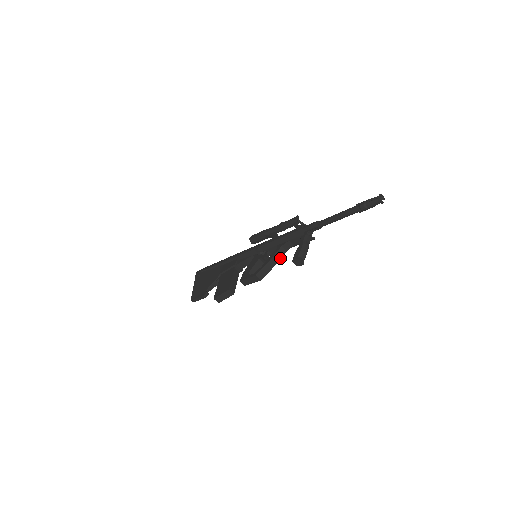
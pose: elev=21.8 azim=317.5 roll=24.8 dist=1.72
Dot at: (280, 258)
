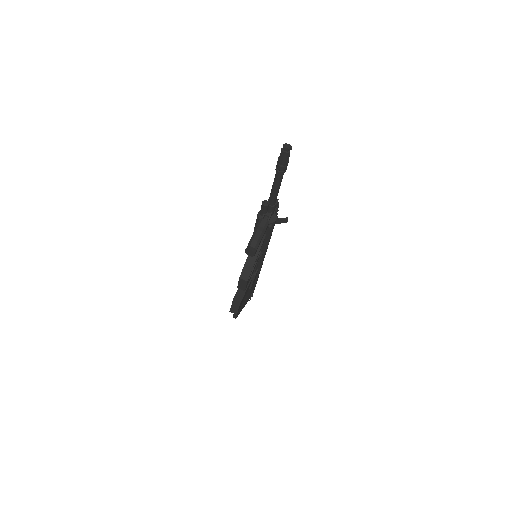
Dot at: (258, 252)
